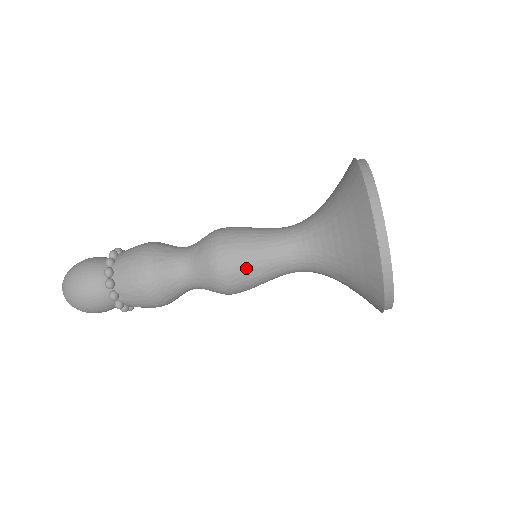
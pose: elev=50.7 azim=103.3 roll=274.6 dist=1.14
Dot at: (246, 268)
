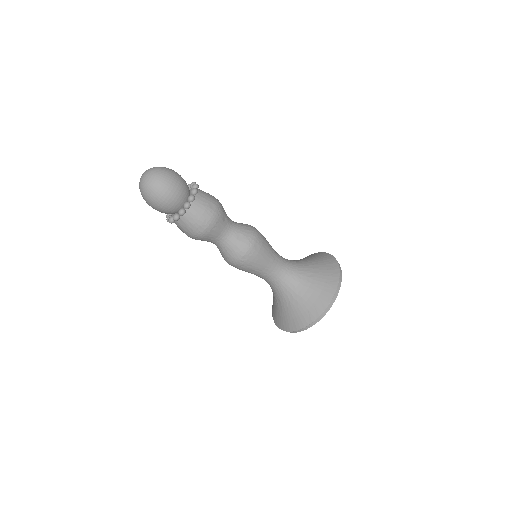
Dot at: (252, 268)
